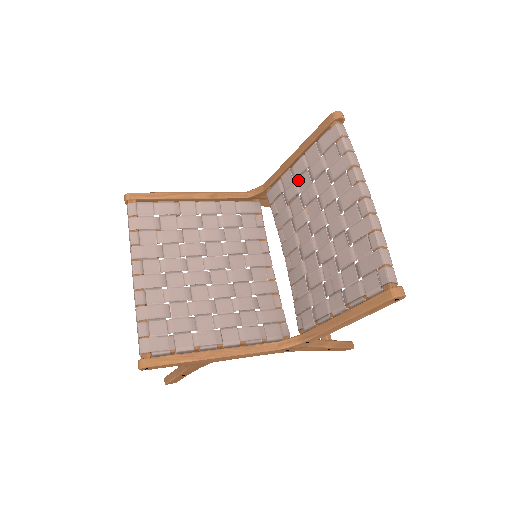
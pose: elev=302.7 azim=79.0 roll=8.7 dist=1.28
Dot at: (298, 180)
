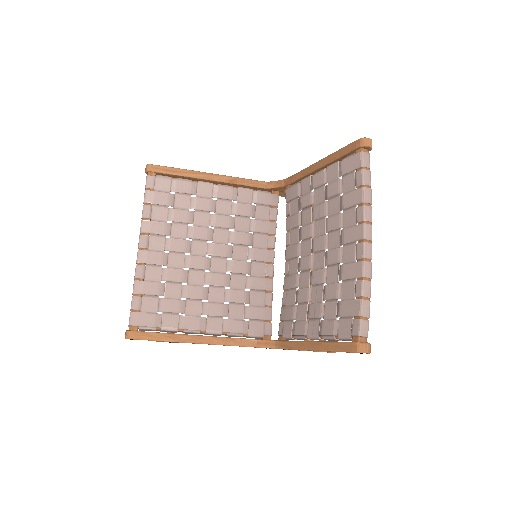
Dot at: (314, 192)
